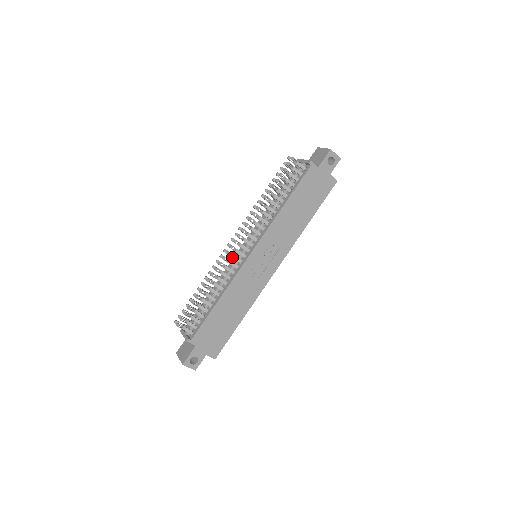
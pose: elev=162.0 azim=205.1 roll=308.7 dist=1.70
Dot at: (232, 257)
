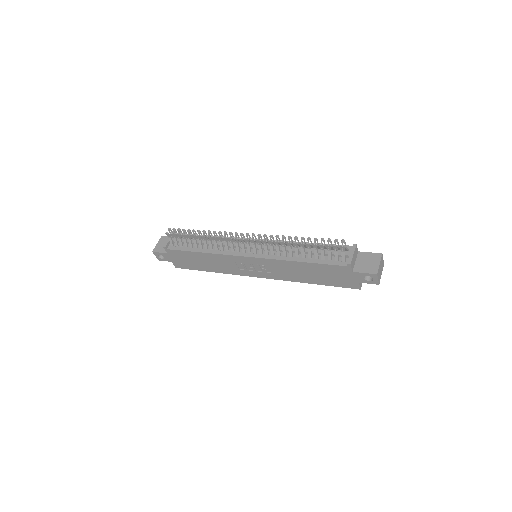
Dot at: (235, 243)
